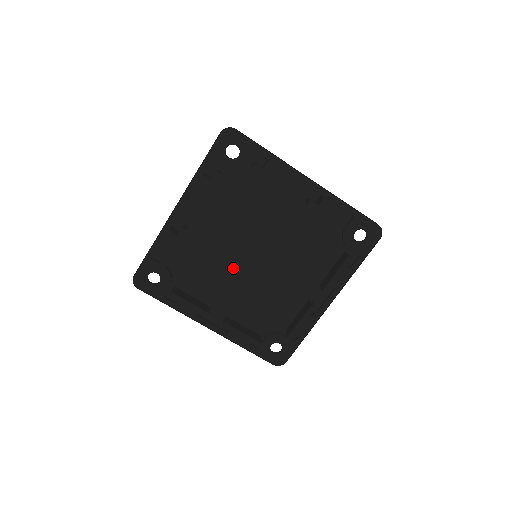
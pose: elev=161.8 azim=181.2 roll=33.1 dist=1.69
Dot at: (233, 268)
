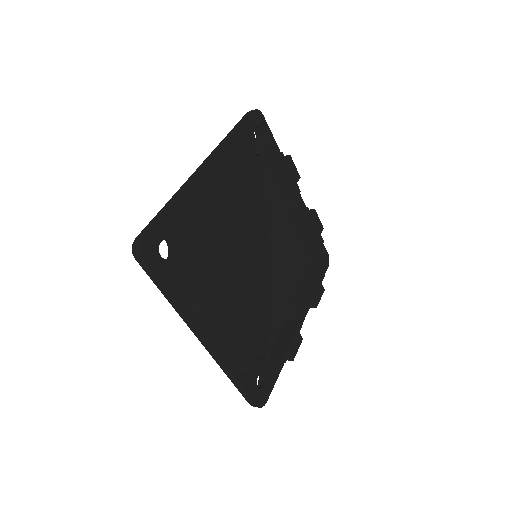
Dot at: (239, 264)
